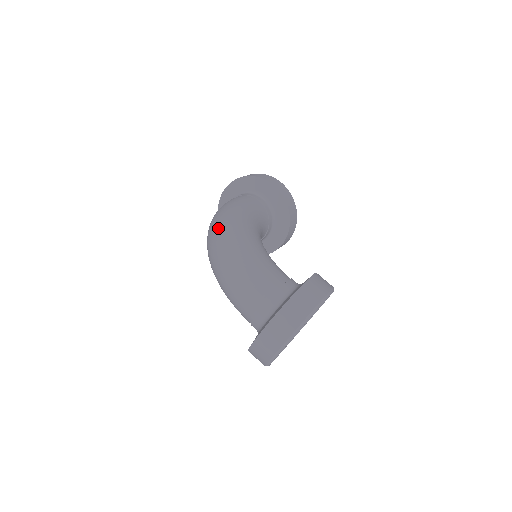
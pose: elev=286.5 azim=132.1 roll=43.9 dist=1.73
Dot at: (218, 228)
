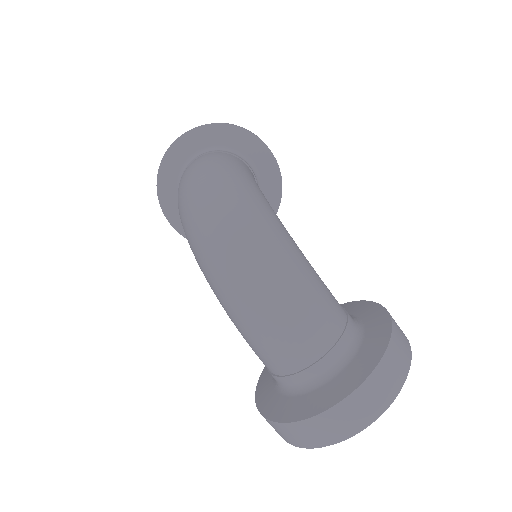
Dot at: (232, 202)
